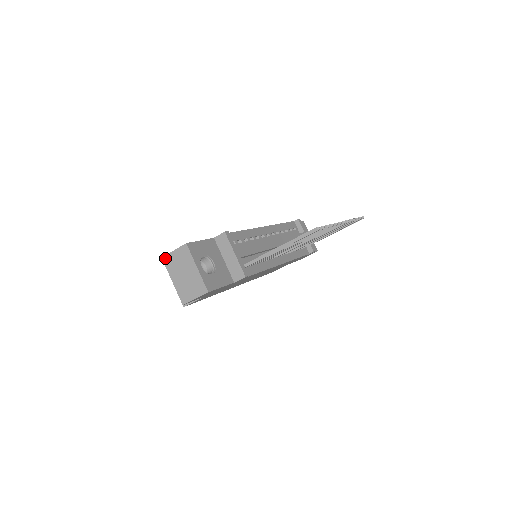
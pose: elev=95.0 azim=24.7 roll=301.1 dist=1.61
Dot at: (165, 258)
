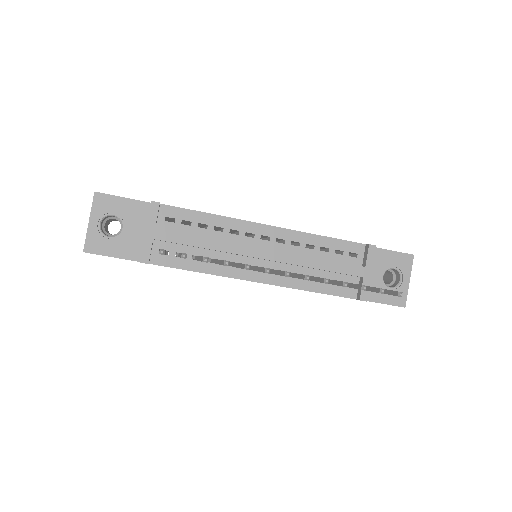
Dot at: occluded
